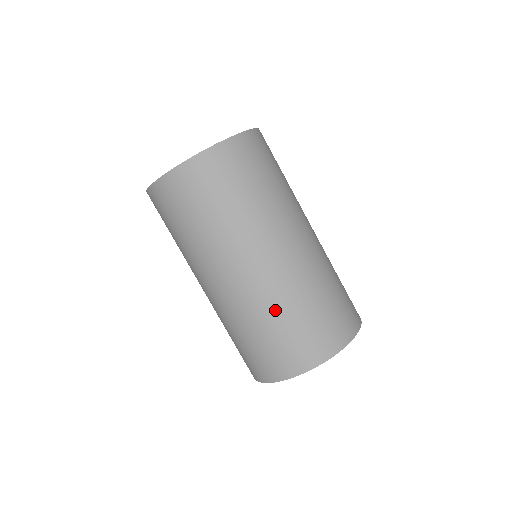
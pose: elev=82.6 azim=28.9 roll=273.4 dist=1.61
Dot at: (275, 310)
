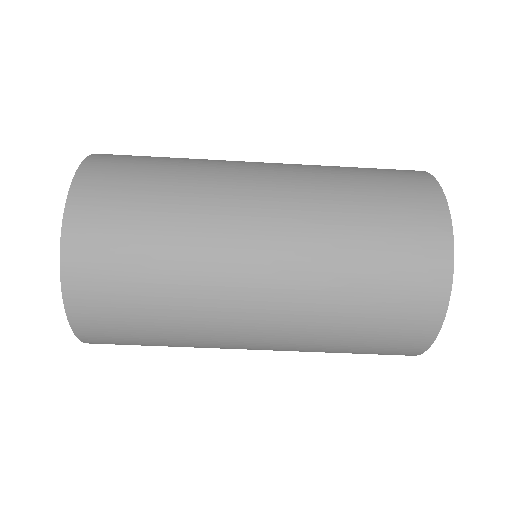
Dot at: occluded
